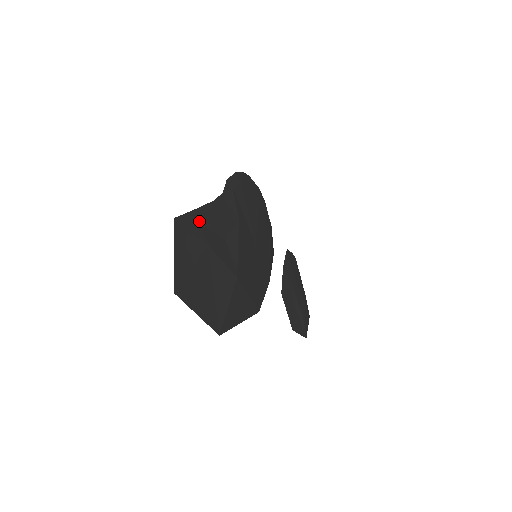
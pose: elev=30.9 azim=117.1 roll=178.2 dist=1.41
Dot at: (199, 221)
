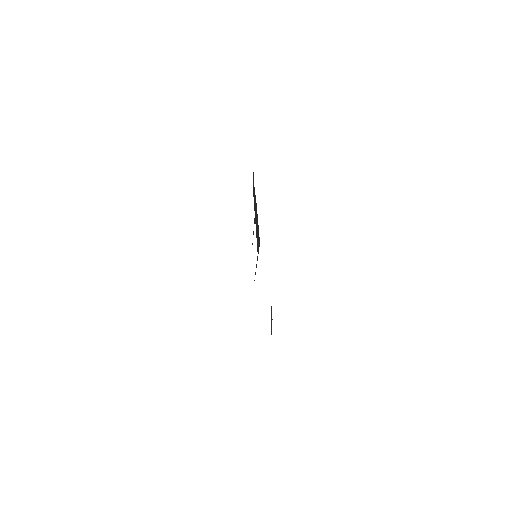
Dot at: occluded
